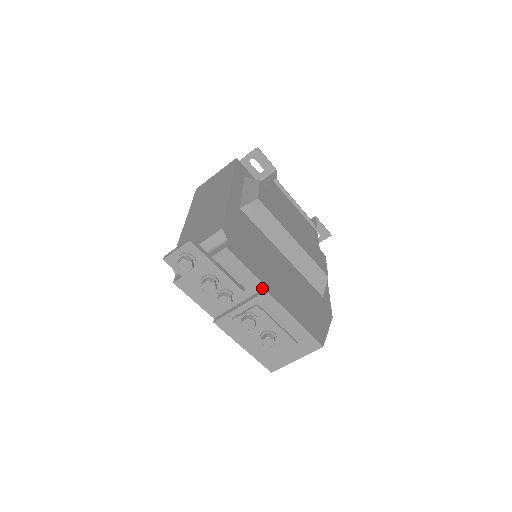
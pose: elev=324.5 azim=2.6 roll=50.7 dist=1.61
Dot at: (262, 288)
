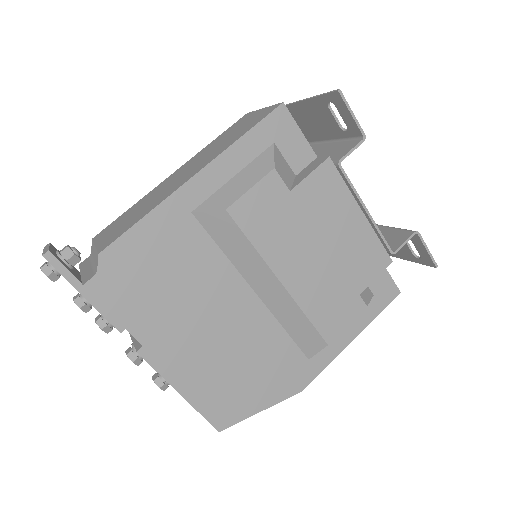
Dot at: (141, 342)
